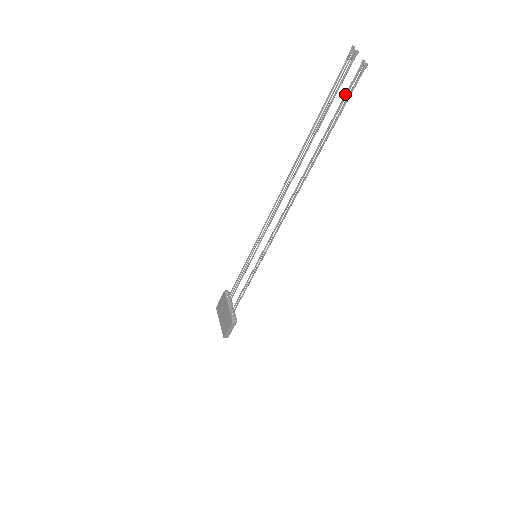
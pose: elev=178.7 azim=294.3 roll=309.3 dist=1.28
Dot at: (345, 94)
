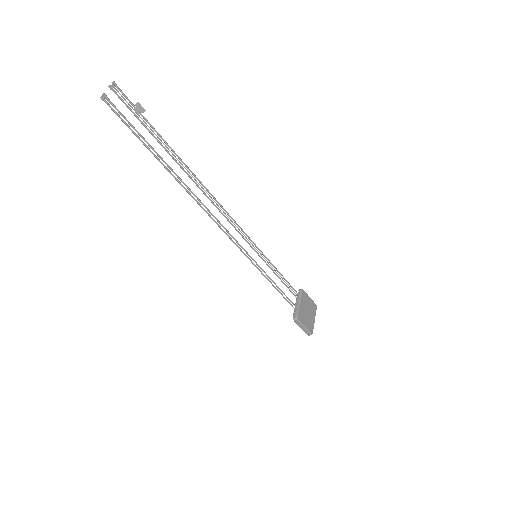
Dot at: (126, 120)
